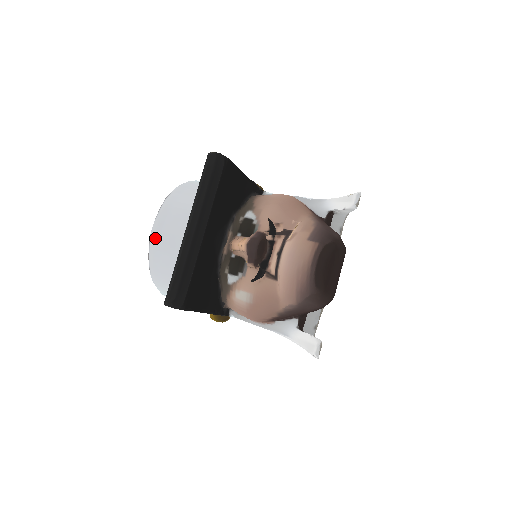
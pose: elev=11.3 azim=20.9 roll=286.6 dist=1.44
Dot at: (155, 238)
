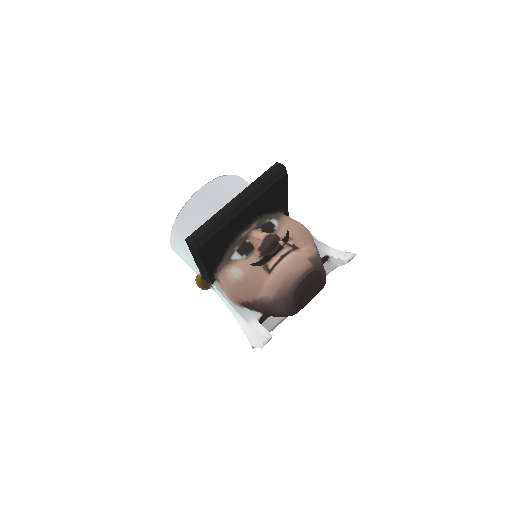
Dot at: (197, 197)
